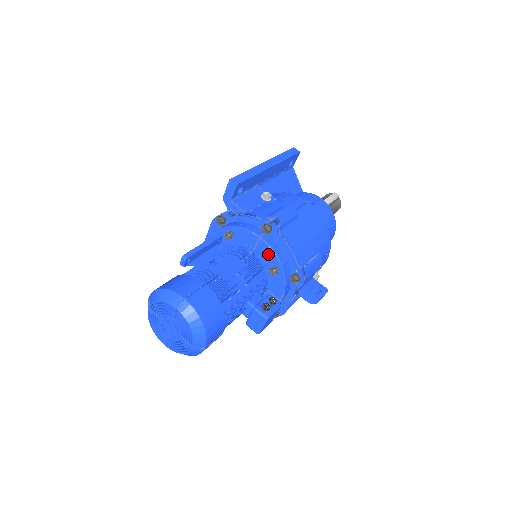
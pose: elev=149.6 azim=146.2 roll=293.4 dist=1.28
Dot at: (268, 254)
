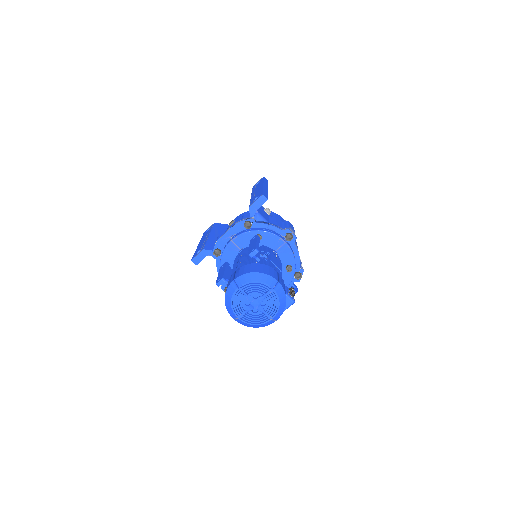
Dot at: (288, 255)
